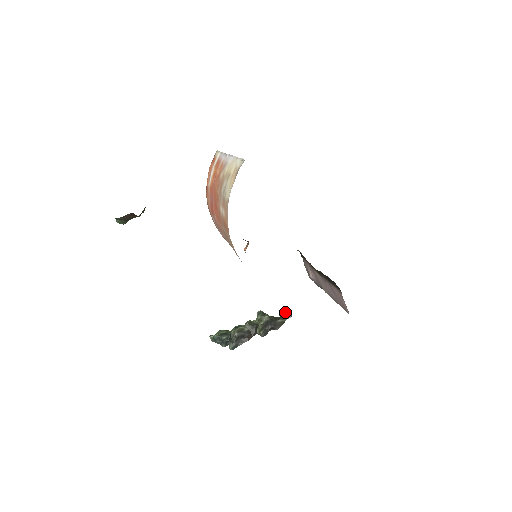
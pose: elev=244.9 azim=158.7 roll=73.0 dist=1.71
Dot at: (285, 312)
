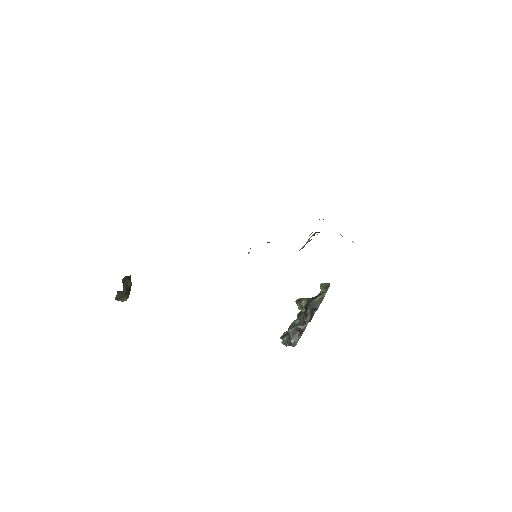
Dot at: (320, 287)
